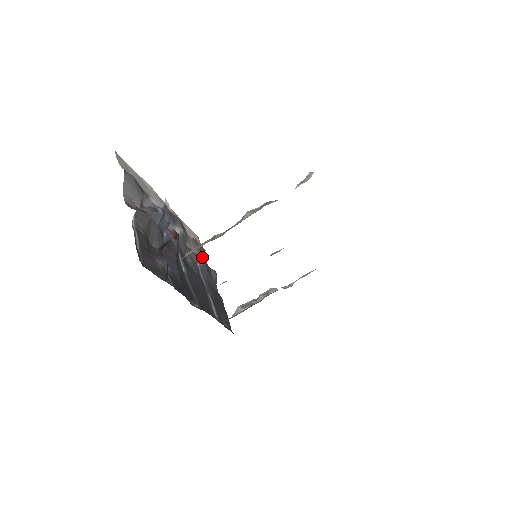
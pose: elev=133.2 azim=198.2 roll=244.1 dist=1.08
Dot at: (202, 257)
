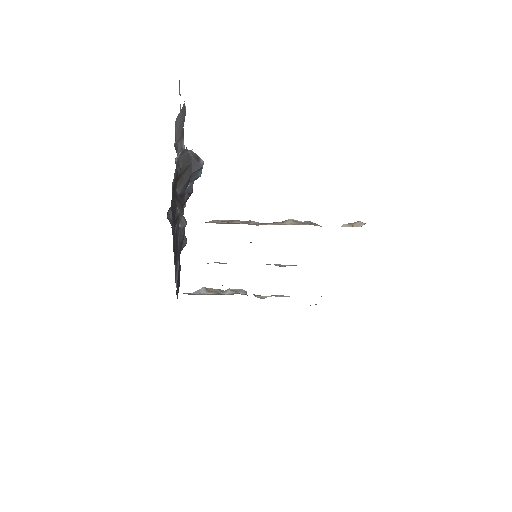
Dot at: occluded
